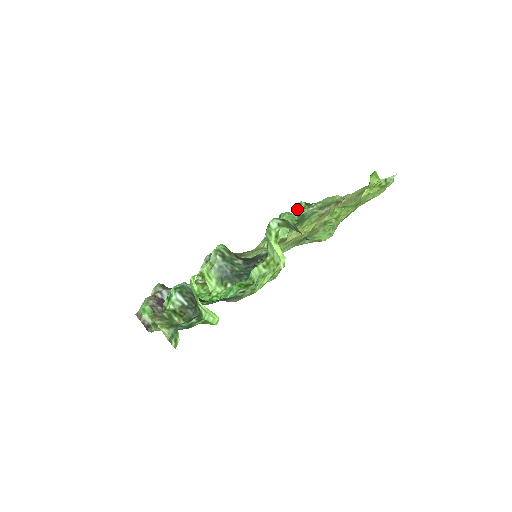
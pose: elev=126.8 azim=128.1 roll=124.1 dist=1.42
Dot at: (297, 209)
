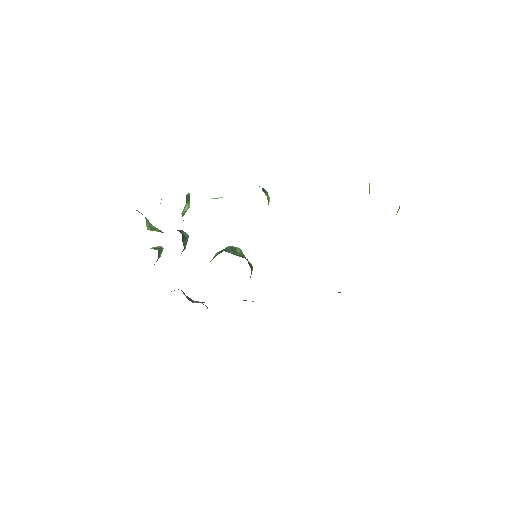
Dot at: occluded
